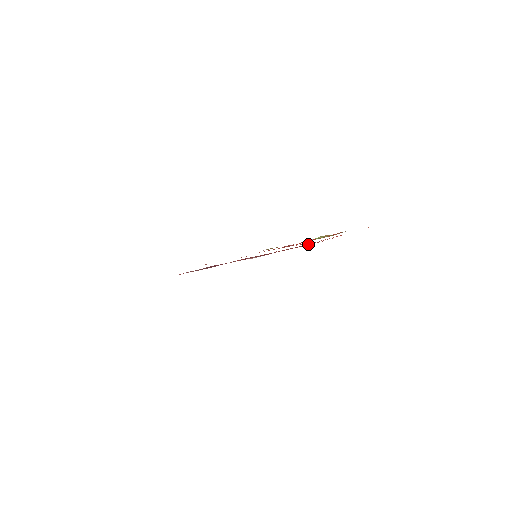
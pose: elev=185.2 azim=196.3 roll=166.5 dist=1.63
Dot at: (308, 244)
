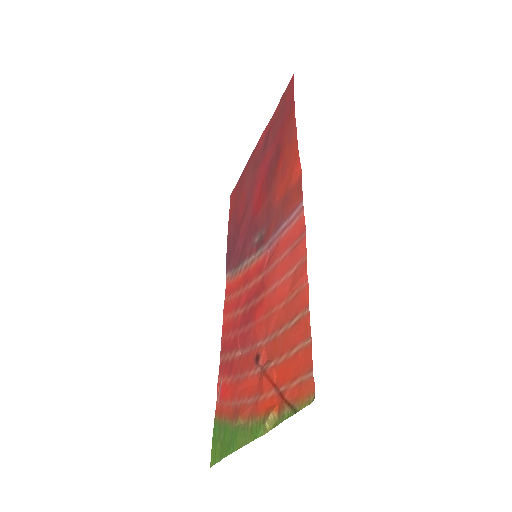
Dot at: (293, 208)
